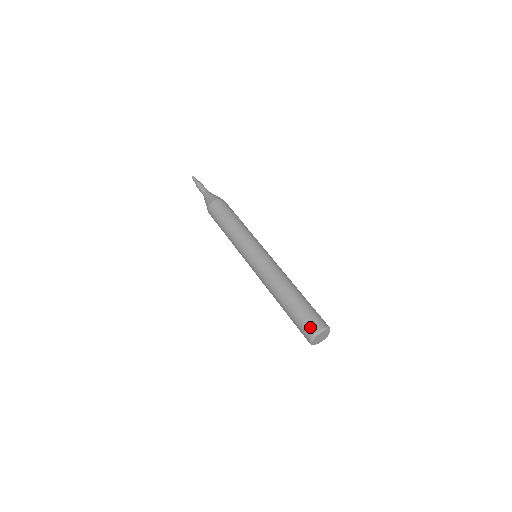
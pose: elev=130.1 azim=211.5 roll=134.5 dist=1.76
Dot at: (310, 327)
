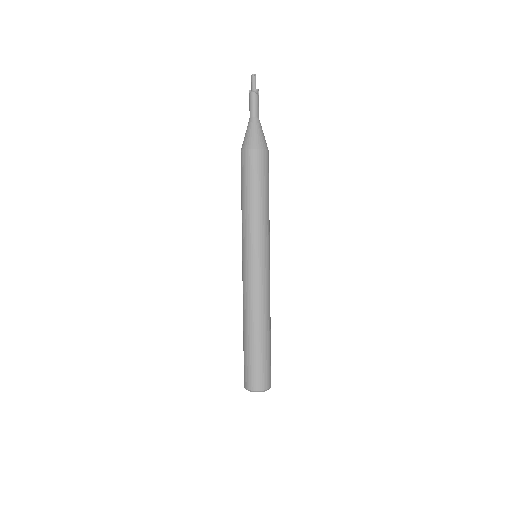
Dot at: (244, 379)
